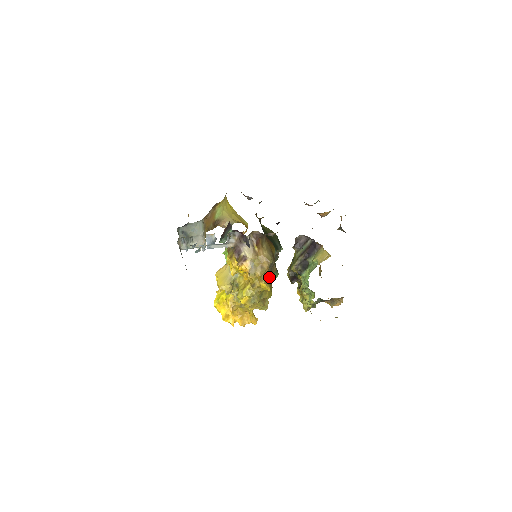
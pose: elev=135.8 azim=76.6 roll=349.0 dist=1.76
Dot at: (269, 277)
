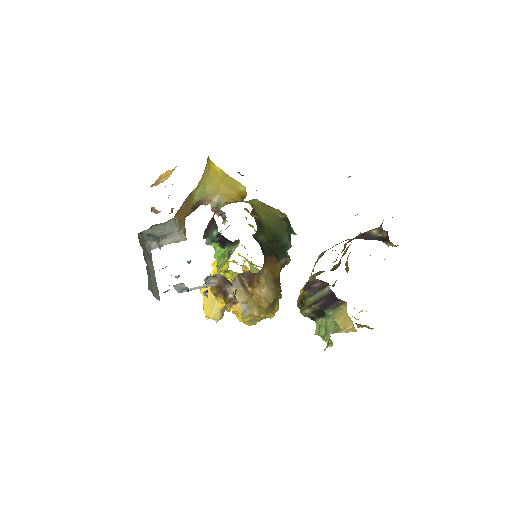
Dot at: (271, 308)
